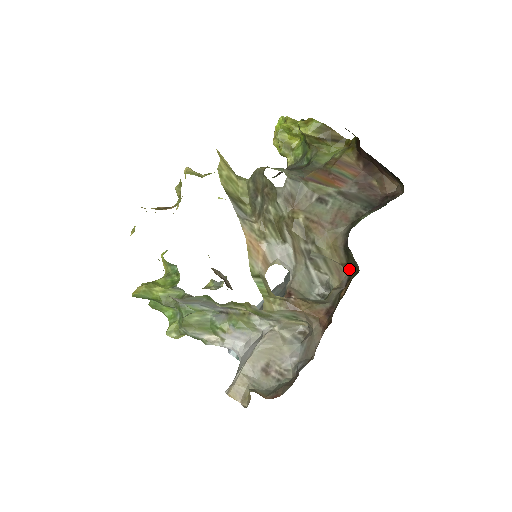
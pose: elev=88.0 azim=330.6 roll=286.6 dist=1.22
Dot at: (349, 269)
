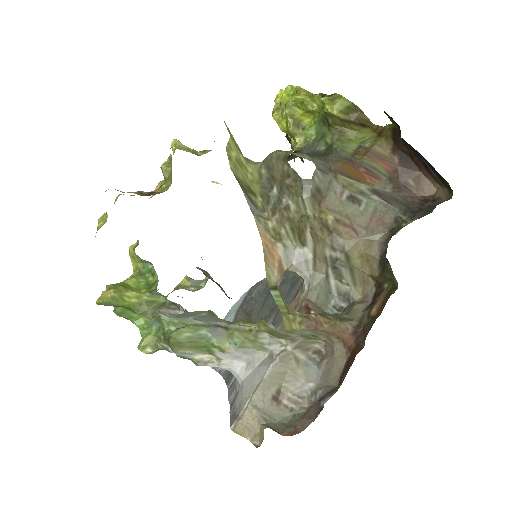
Dot at: (379, 282)
